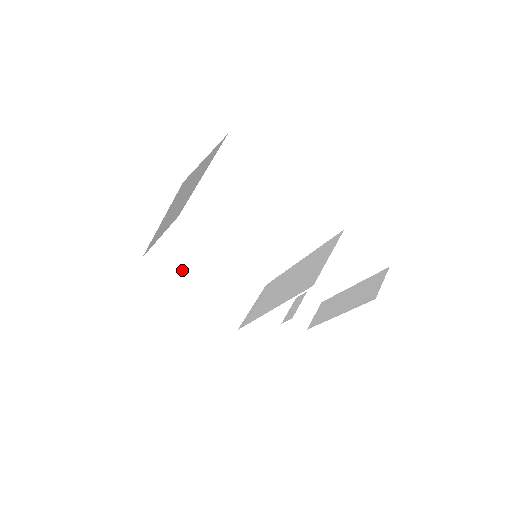
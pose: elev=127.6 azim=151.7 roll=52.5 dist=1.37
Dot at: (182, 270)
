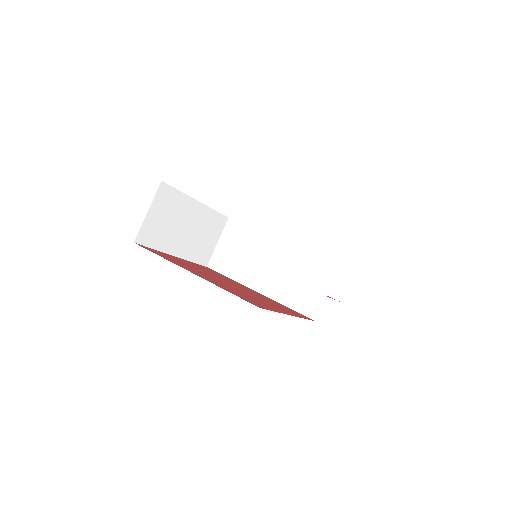
Dot at: (167, 237)
